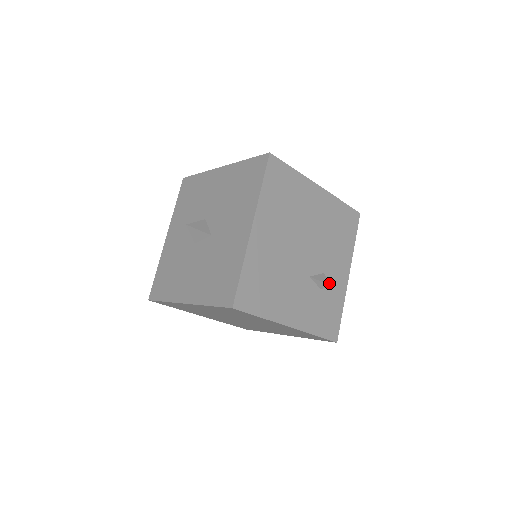
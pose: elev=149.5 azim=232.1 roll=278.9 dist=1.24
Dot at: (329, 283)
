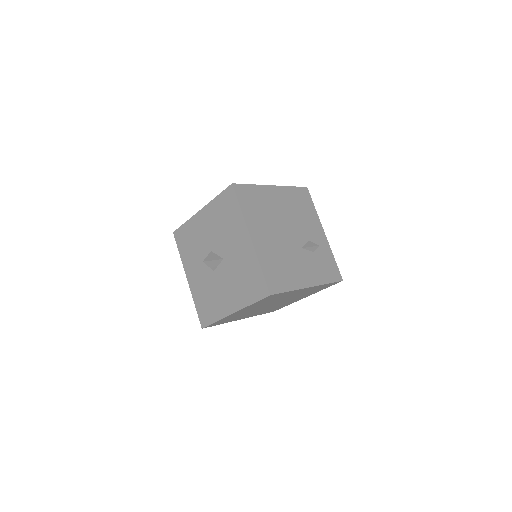
Dot at: (316, 245)
